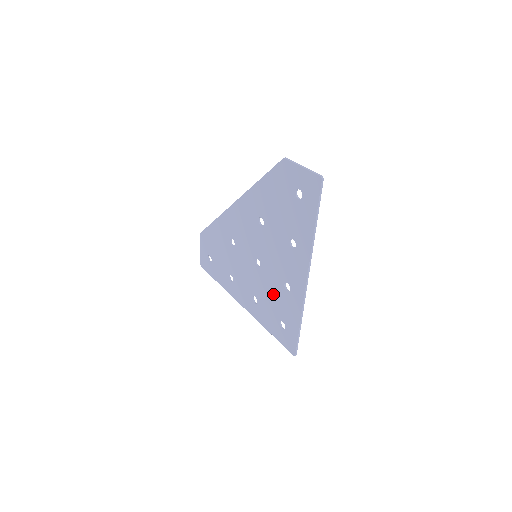
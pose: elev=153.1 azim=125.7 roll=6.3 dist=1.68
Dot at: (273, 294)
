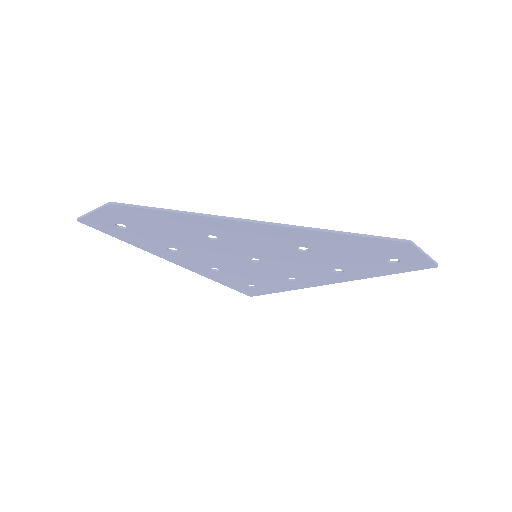
Dot at: (260, 276)
